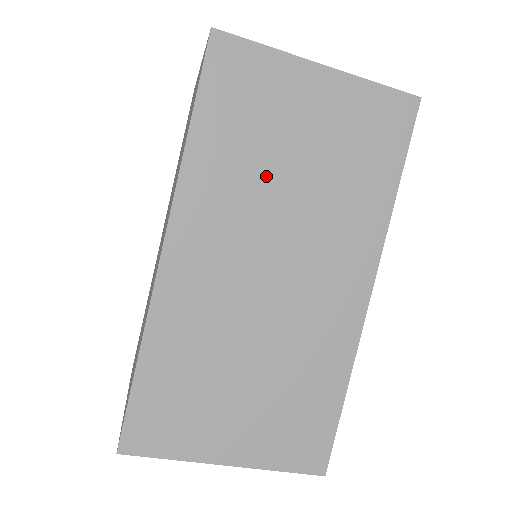
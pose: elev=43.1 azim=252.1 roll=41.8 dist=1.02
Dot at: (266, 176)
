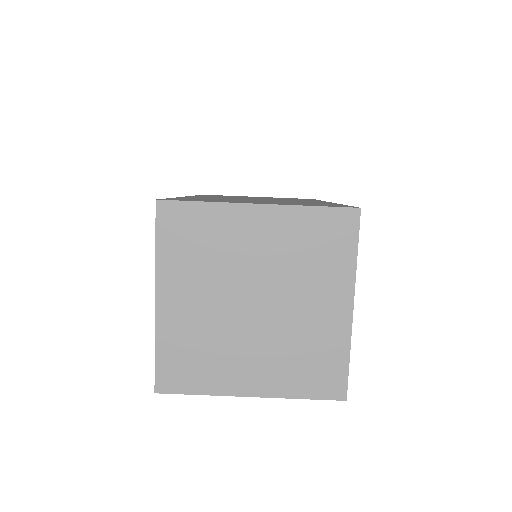
Dot at: occluded
